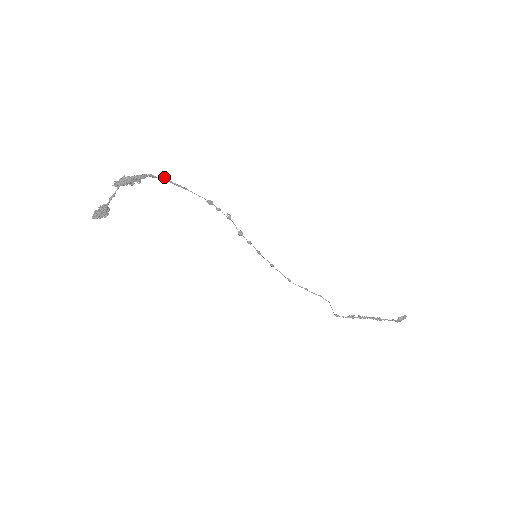
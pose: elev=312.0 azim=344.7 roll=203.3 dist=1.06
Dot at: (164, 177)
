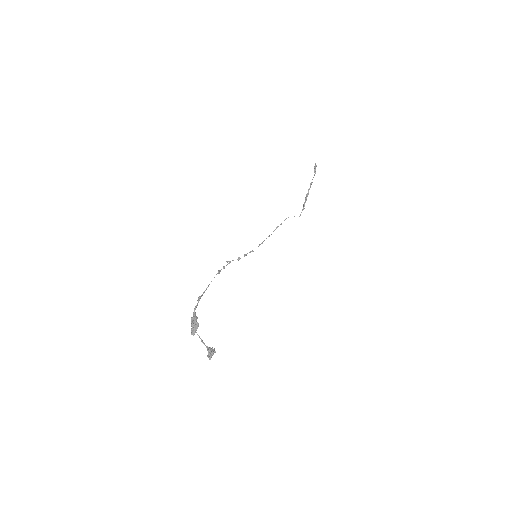
Dot at: (199, 299)
